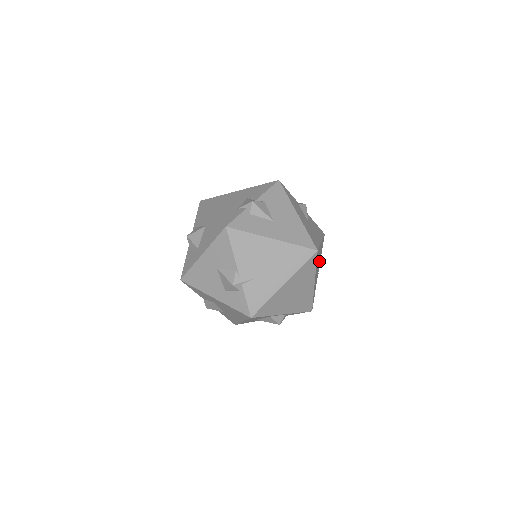
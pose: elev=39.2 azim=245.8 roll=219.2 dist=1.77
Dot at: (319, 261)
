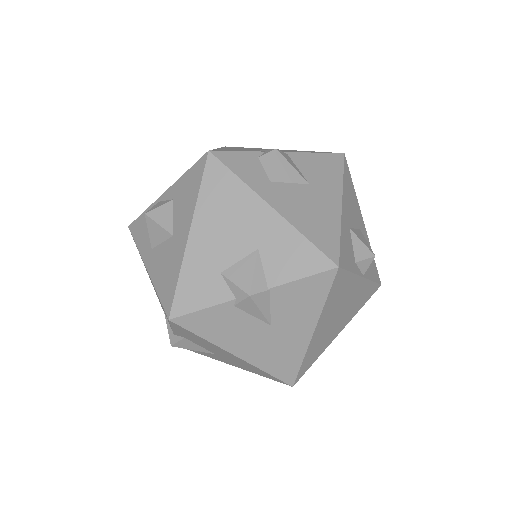
Dot at: (343, 300)
